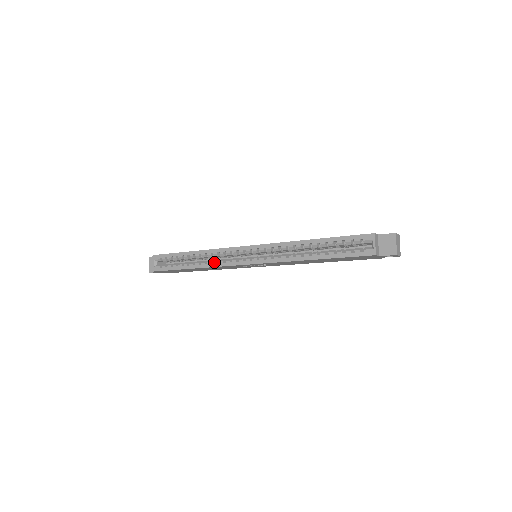
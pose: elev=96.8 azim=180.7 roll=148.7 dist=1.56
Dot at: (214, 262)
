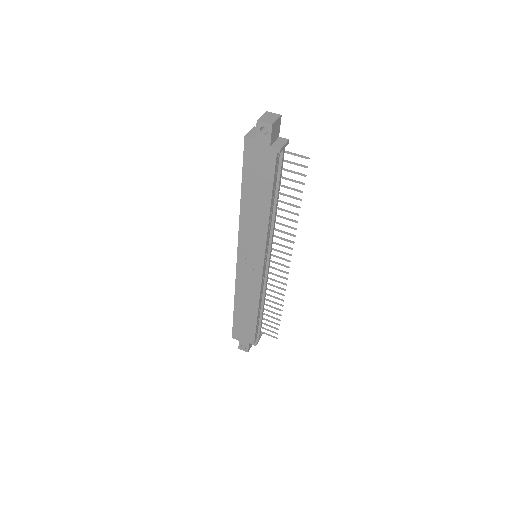
Dot at: occluded
